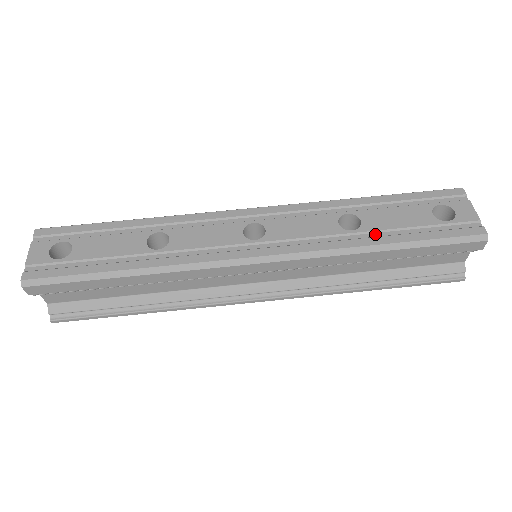
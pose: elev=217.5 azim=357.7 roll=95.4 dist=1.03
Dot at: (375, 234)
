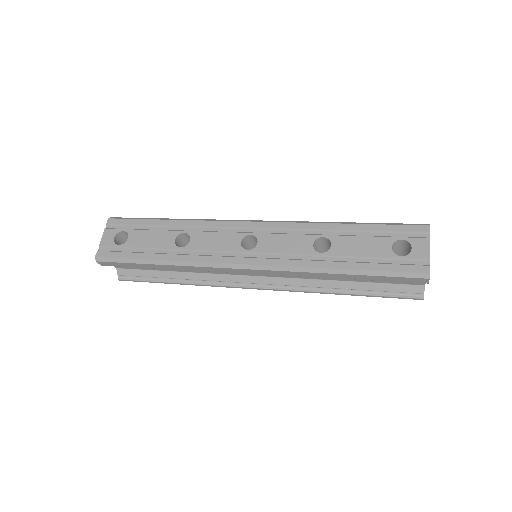
Dot at: (338, 259)
